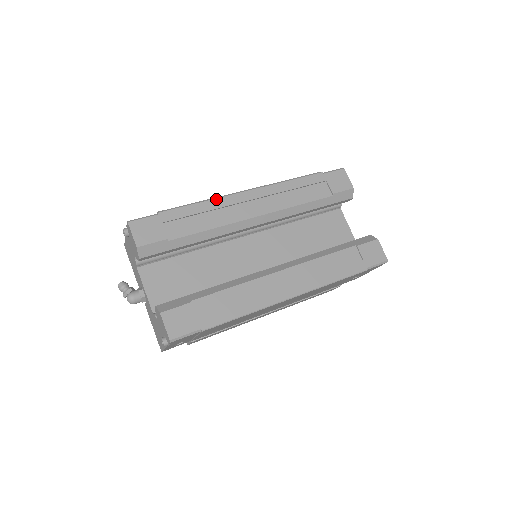
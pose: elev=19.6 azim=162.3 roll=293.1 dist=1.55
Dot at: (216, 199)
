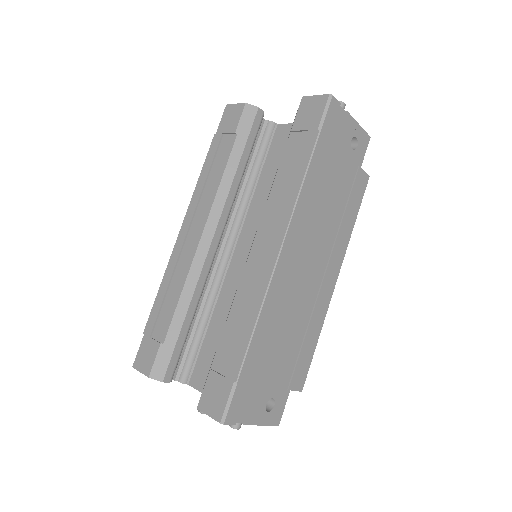
Dot at: (167, 269)
